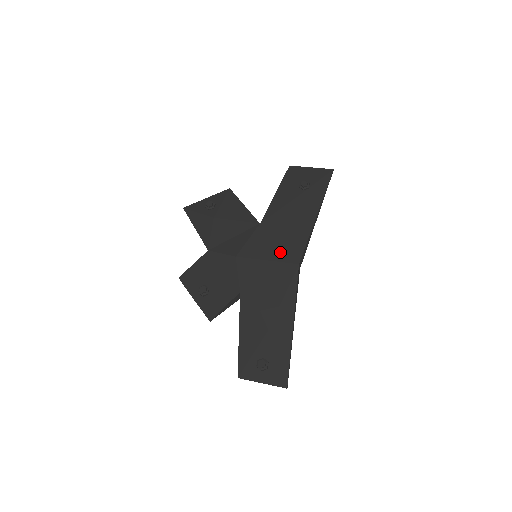
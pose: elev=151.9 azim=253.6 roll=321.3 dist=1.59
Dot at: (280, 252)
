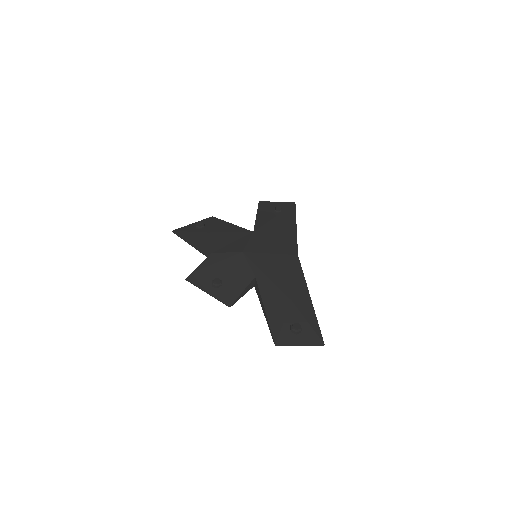
Dot at: (279, 248)
